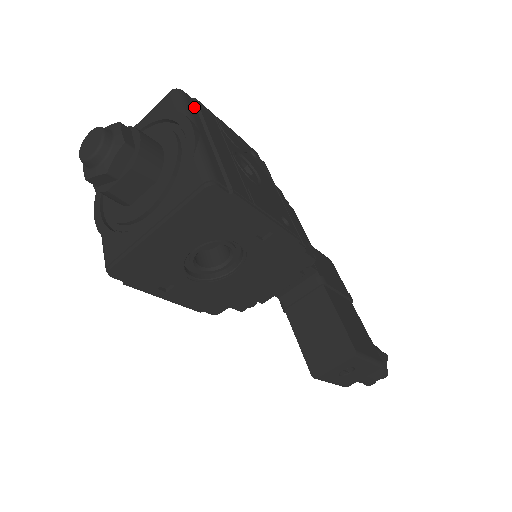
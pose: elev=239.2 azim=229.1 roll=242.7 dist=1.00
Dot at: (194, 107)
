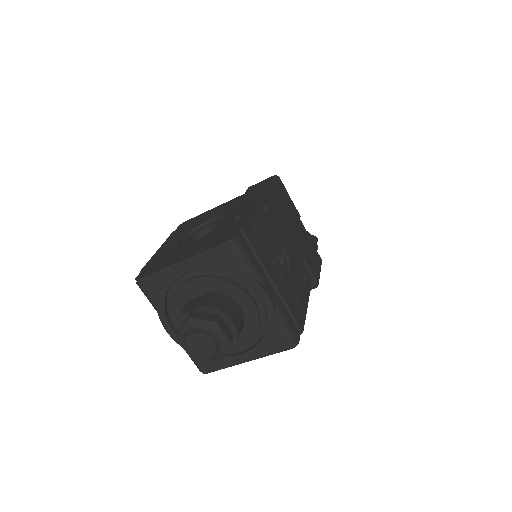
Dot at: (249, 250)
